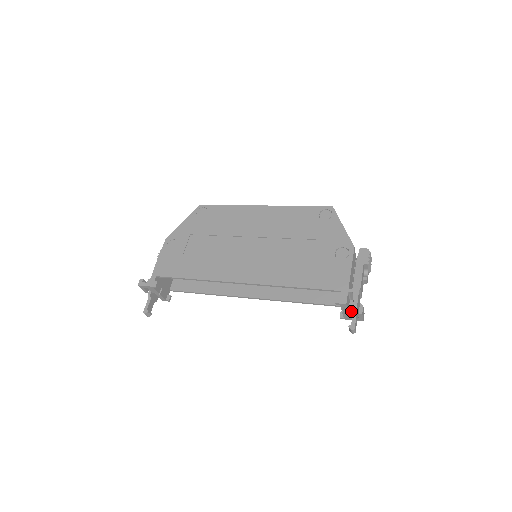
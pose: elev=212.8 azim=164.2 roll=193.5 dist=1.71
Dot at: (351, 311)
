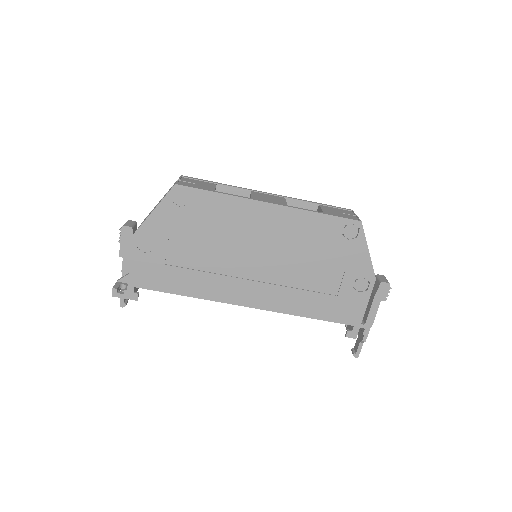
Dot at: occluded
